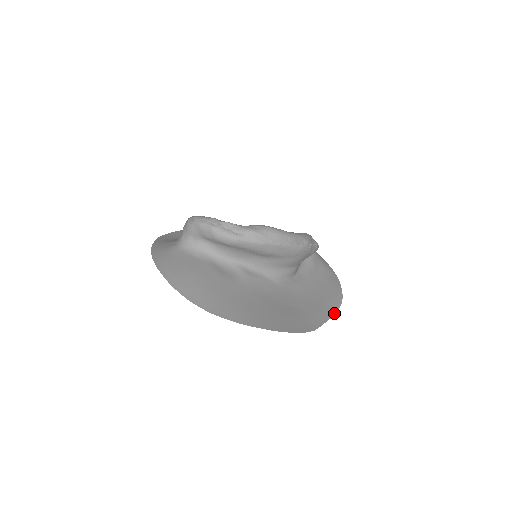
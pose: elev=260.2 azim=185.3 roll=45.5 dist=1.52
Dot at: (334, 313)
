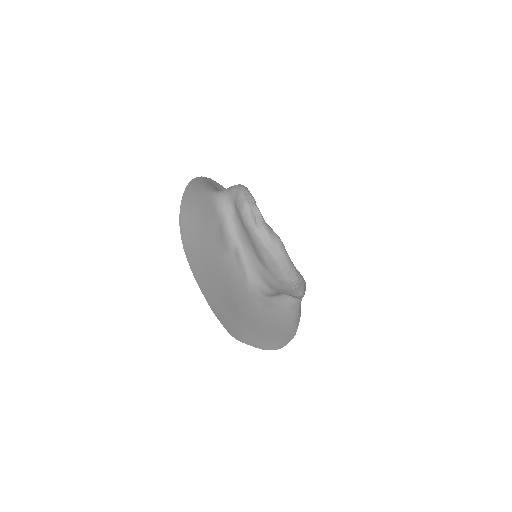
Dot at: (263, 348)
